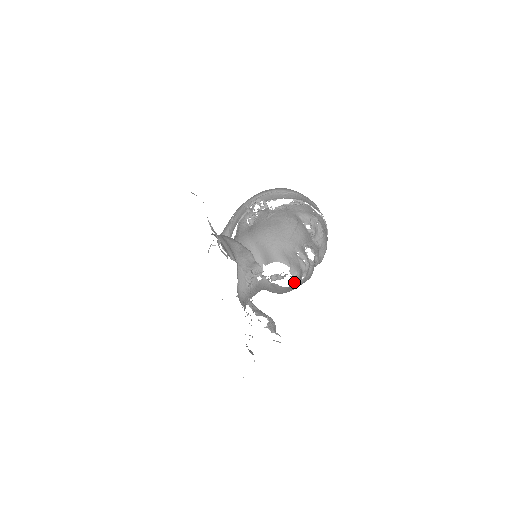
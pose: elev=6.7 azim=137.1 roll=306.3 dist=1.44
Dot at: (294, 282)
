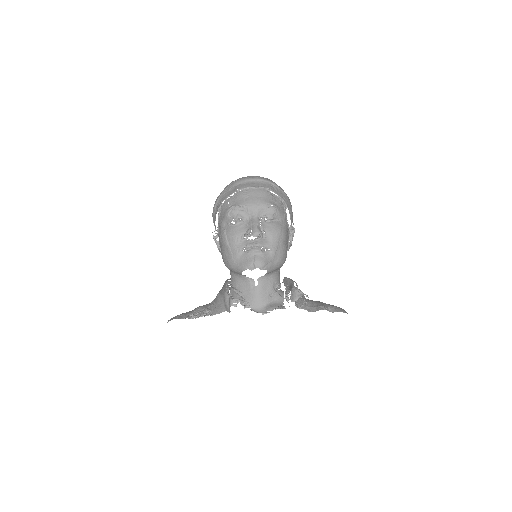
Dot at: (262, 268)
